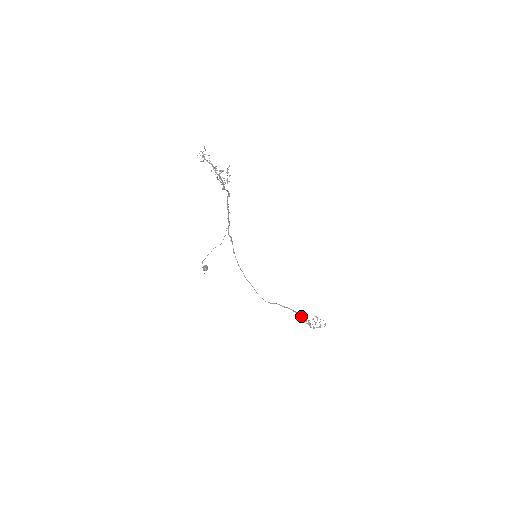
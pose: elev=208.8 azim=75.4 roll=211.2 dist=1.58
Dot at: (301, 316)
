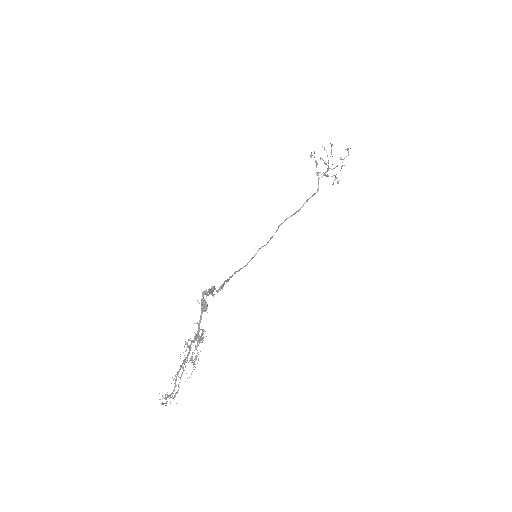
Dot at: (317, 190)
